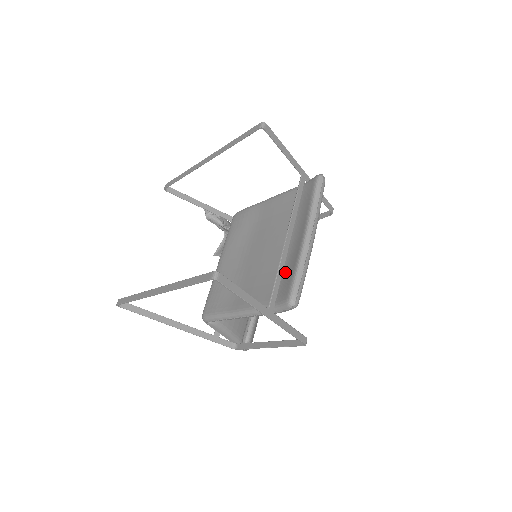
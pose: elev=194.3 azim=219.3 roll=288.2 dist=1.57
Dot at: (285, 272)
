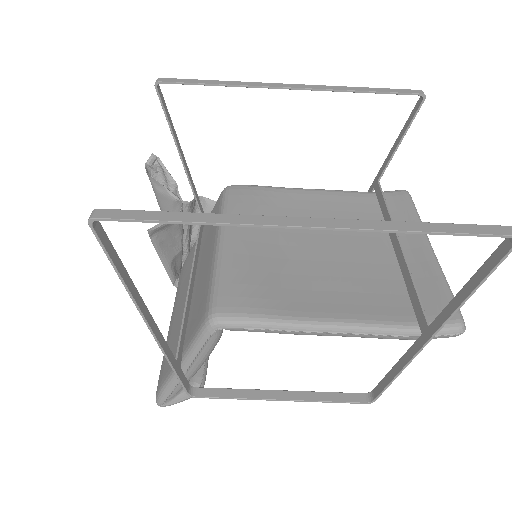
Dot at: occluded
